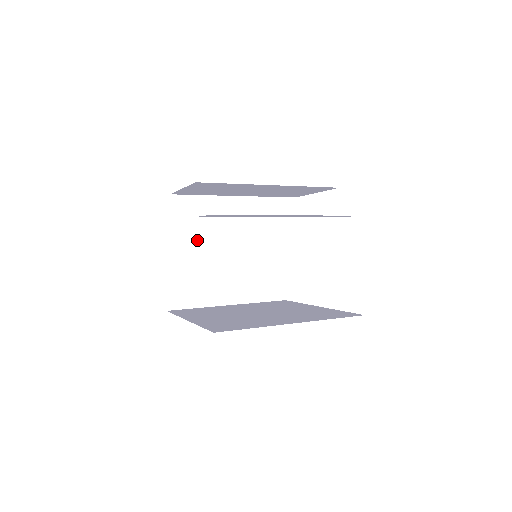
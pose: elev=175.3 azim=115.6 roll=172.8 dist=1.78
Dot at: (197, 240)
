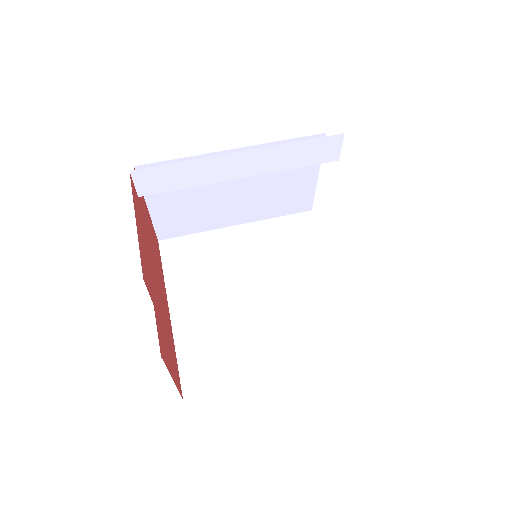
Dot at: occluded
